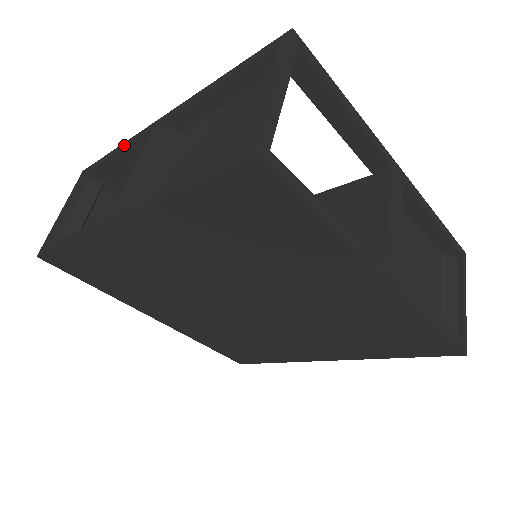
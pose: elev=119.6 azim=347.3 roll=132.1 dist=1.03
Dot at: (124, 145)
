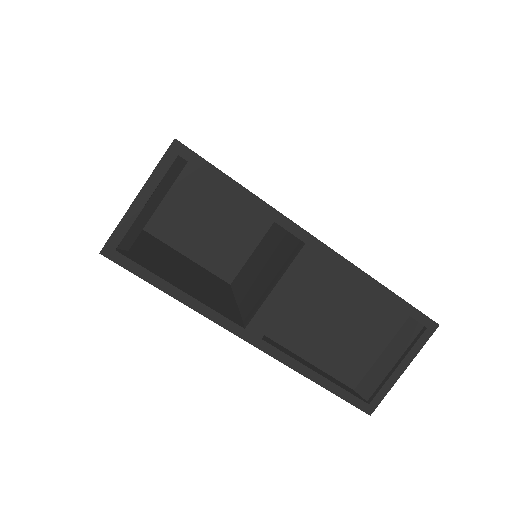
Dot at: (263, 209)
